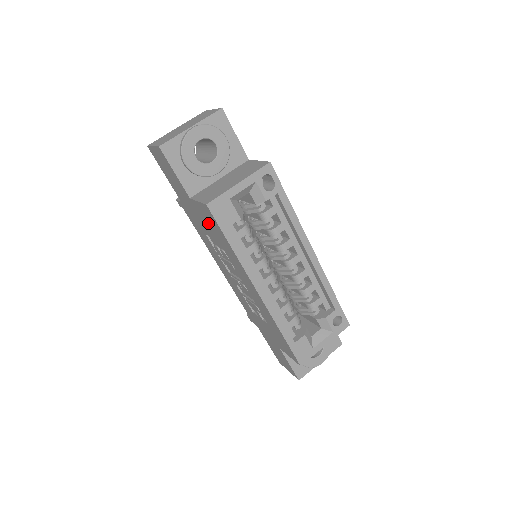
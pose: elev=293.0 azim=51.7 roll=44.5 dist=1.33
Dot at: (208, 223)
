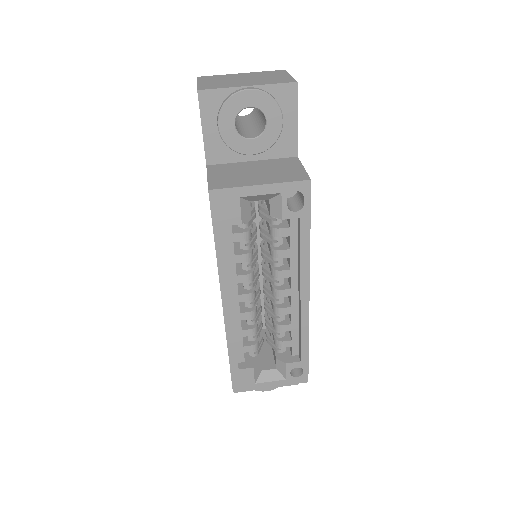
Dot at: occluded
